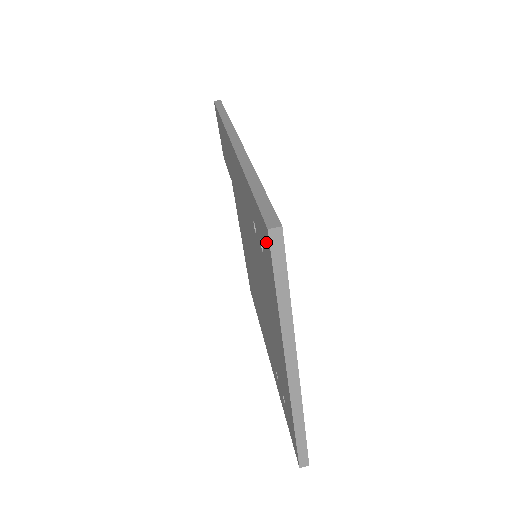
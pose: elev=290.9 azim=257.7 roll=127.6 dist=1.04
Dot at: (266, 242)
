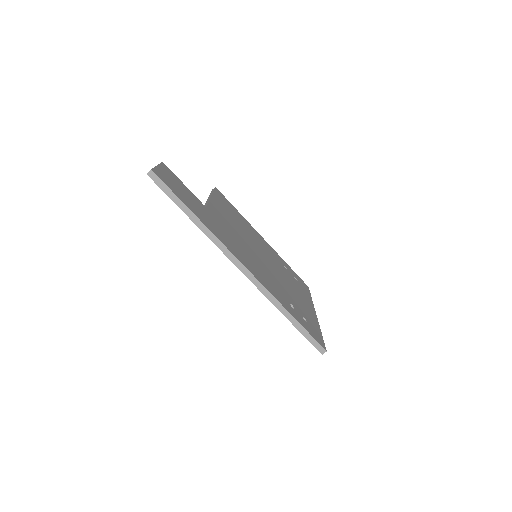
Dot at: occluded
